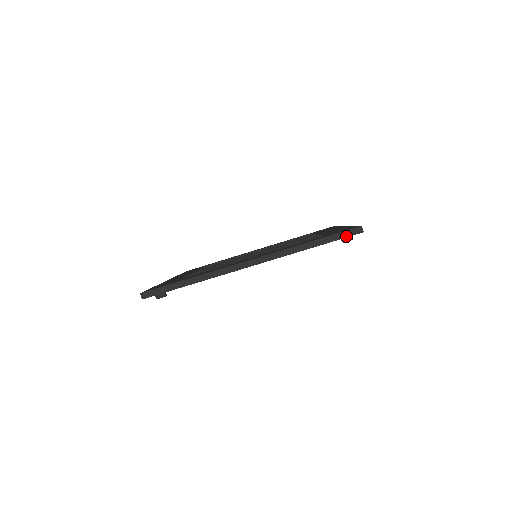
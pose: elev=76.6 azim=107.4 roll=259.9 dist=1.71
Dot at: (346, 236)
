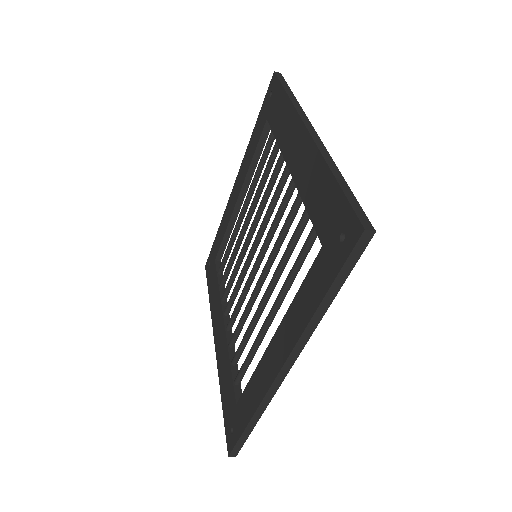
Dot at: (357, 258)
